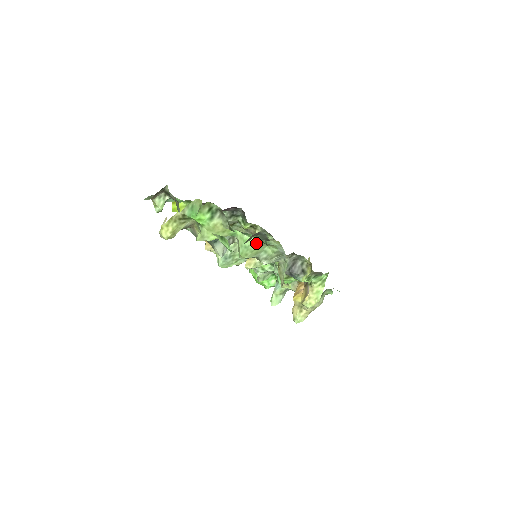
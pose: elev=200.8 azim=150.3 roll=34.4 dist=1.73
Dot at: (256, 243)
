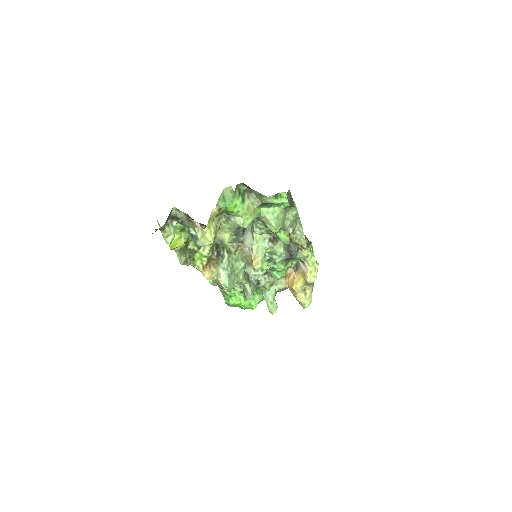
Dot at: (282, 210)
